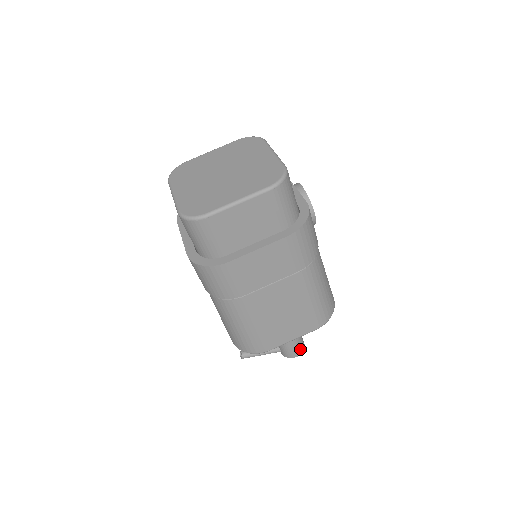
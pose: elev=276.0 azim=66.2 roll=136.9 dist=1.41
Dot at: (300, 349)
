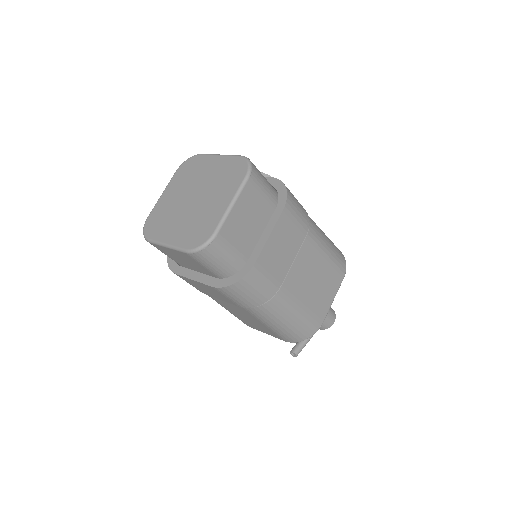
Dot at: (332, 313)
